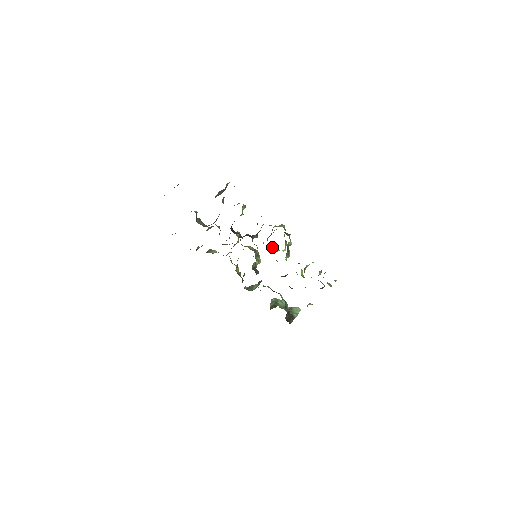
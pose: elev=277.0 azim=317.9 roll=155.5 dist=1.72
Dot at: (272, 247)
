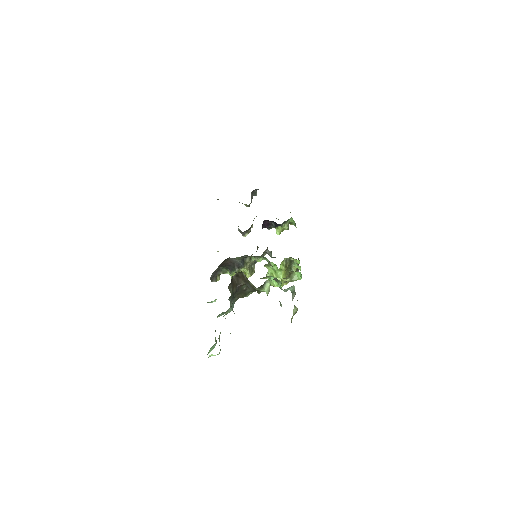
Dot at: occluded
